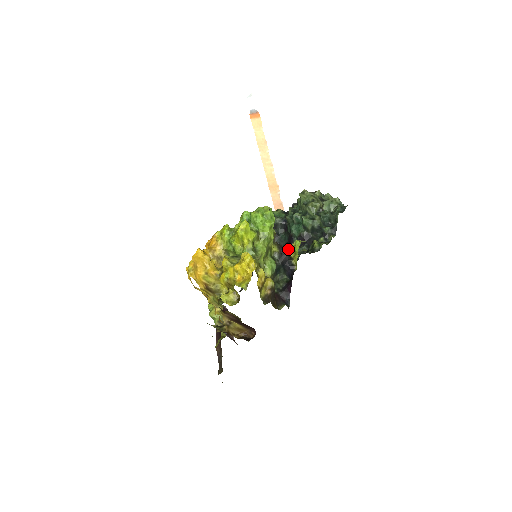
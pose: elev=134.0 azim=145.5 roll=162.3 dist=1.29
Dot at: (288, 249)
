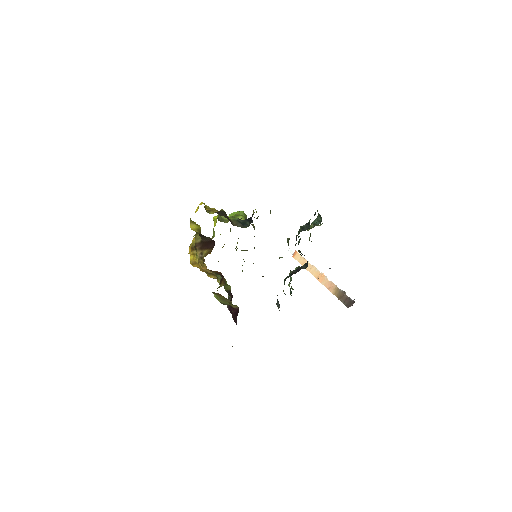
Dot at: occluded
